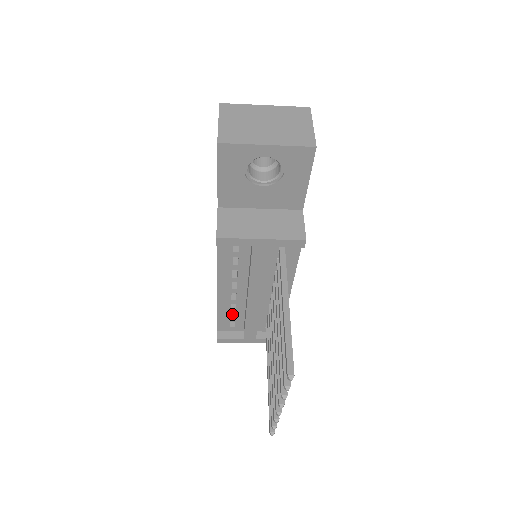
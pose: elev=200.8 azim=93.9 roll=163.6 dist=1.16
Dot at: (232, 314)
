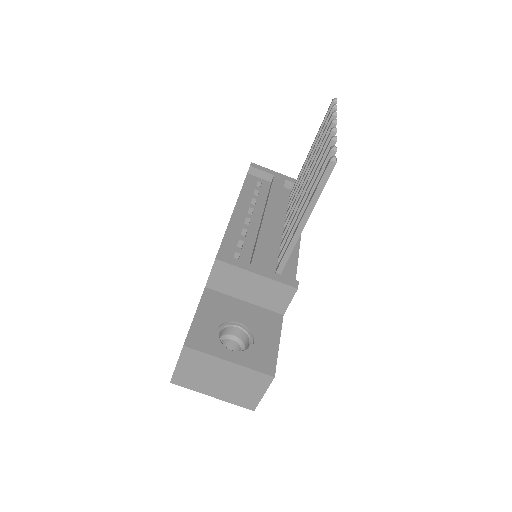
Dot at: occluded
